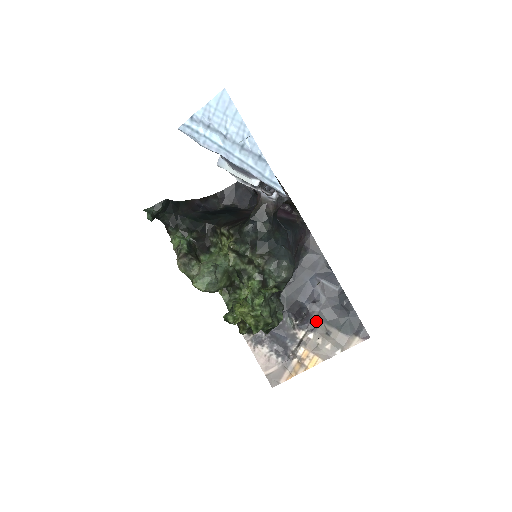
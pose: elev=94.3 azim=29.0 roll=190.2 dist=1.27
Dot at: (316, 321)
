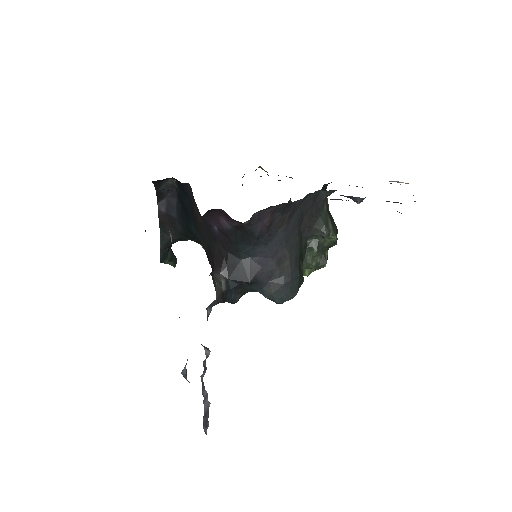
Dot at: occluded
